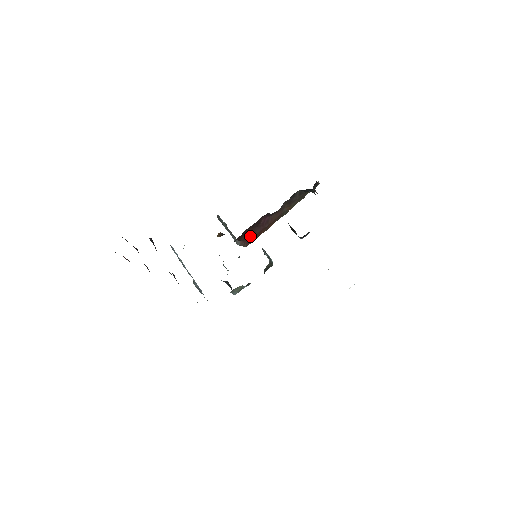
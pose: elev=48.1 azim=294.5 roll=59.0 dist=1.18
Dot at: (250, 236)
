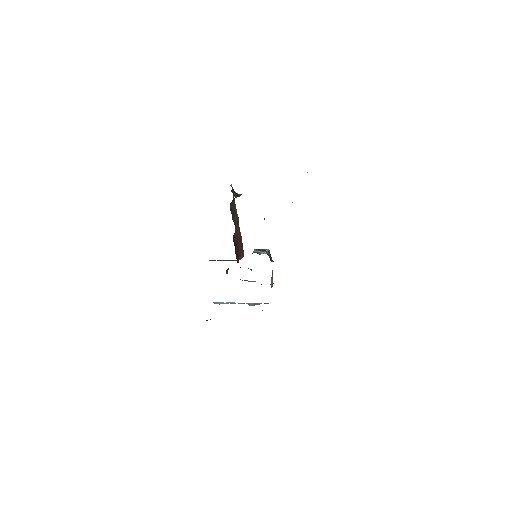
Dot at: (240, 252)
